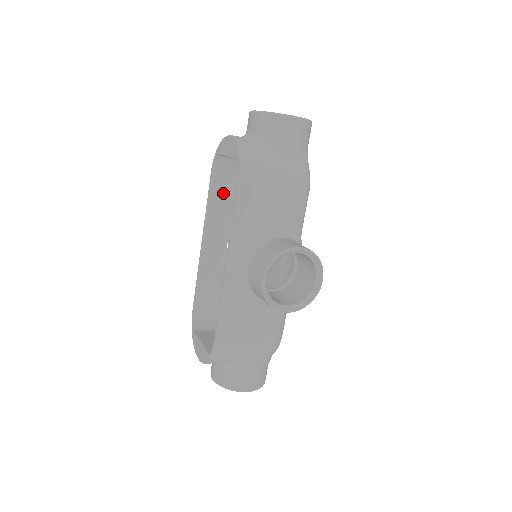
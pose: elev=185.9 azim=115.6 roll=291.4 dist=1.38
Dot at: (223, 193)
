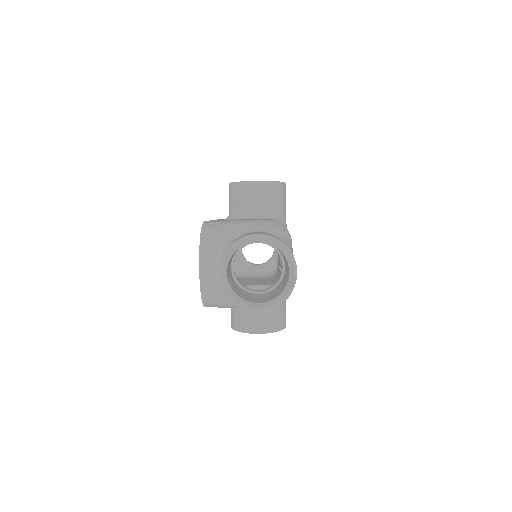
Dot at: occluded
